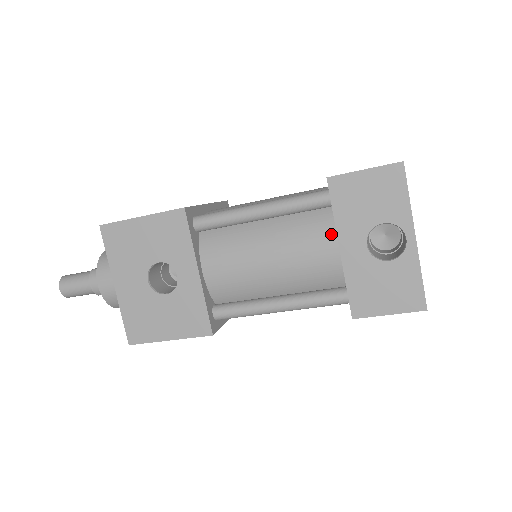
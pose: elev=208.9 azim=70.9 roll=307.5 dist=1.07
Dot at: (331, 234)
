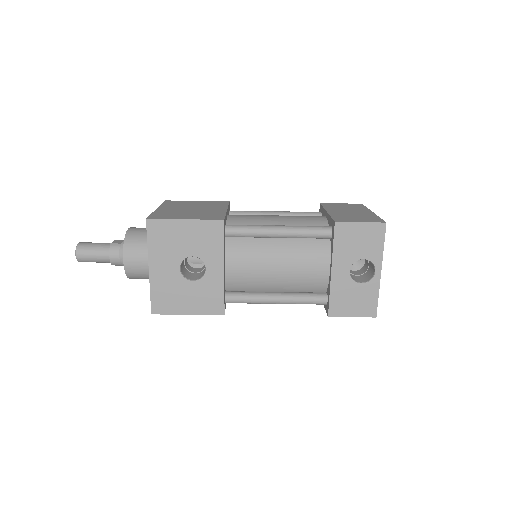
Dot at: (326, 258)
